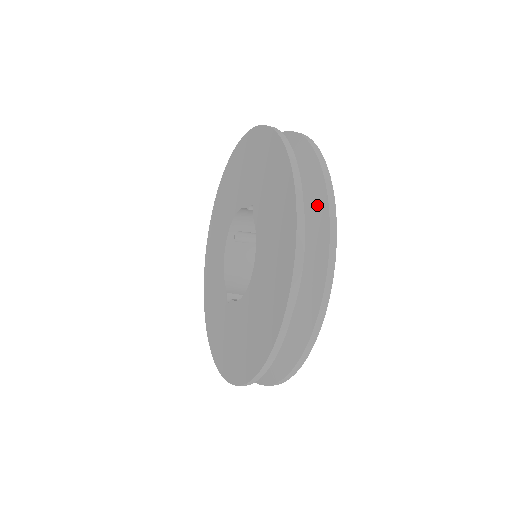
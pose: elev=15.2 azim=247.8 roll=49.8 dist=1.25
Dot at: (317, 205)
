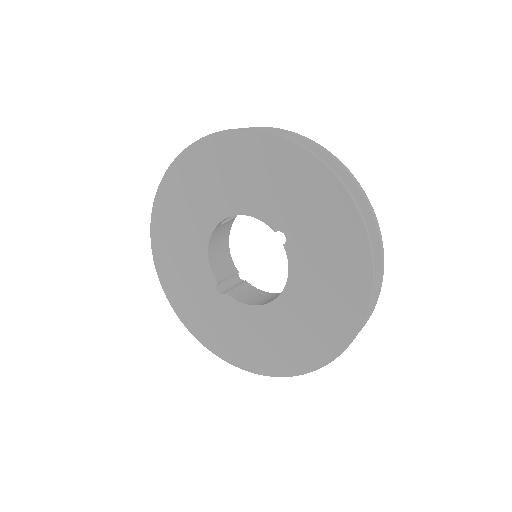
Dot at: occluded
